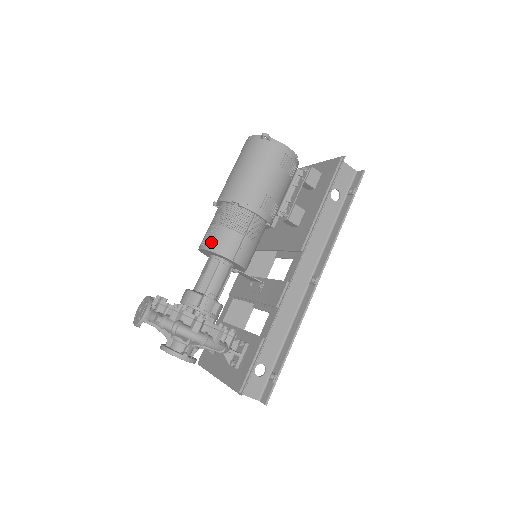
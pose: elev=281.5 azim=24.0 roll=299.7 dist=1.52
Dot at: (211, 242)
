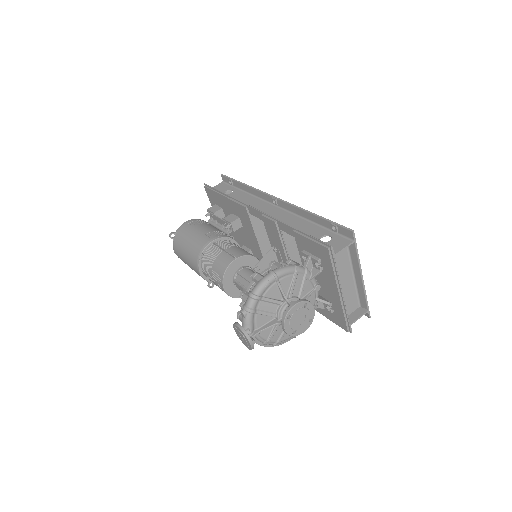
Dot at: (219, 277)
